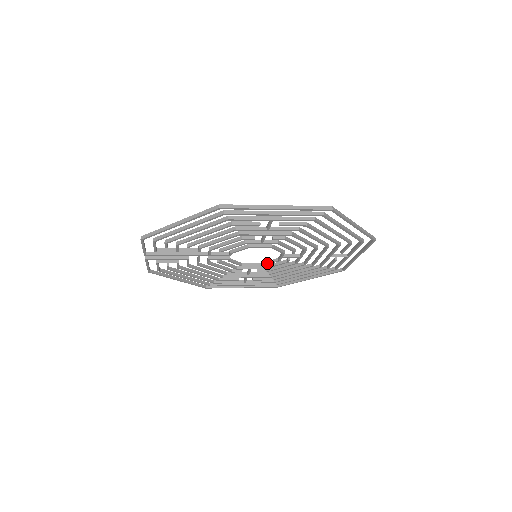
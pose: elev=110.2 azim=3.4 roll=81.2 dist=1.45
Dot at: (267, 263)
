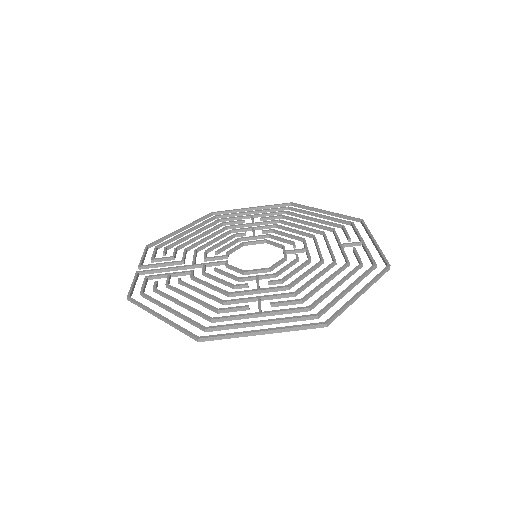
Dot at: (271, 244)
